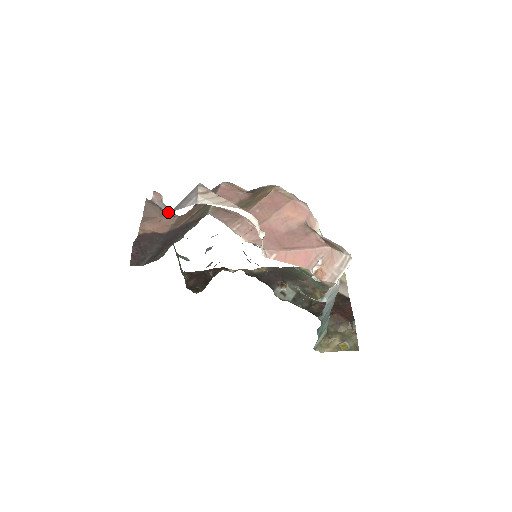
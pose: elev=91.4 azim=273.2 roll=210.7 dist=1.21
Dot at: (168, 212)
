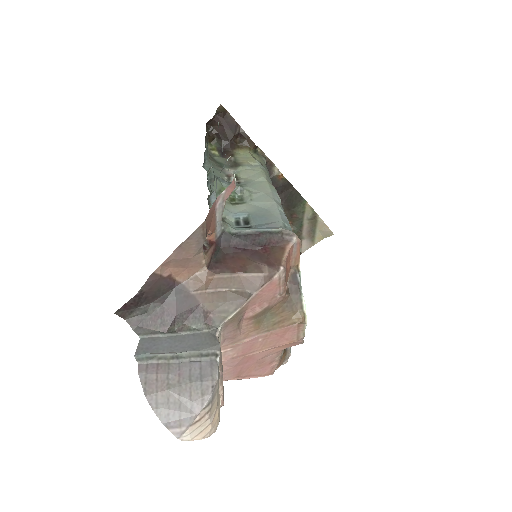
Dot at: (217, 223)
